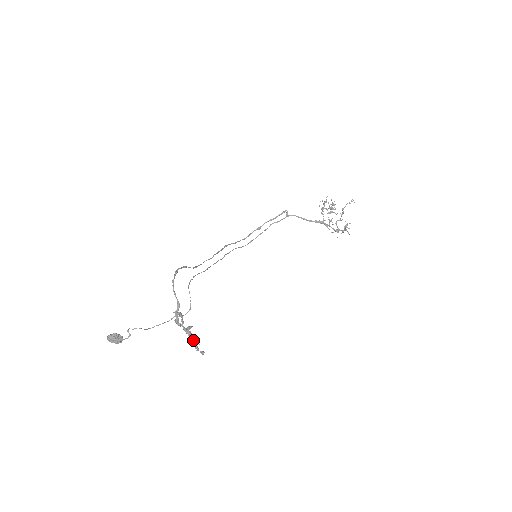
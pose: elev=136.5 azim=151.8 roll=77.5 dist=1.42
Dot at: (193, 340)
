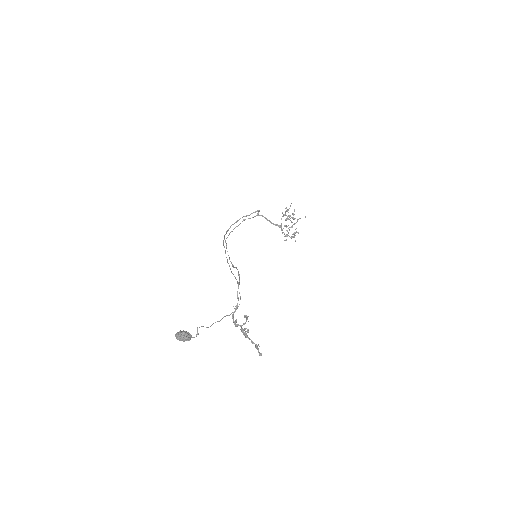
Dot at: occluded
